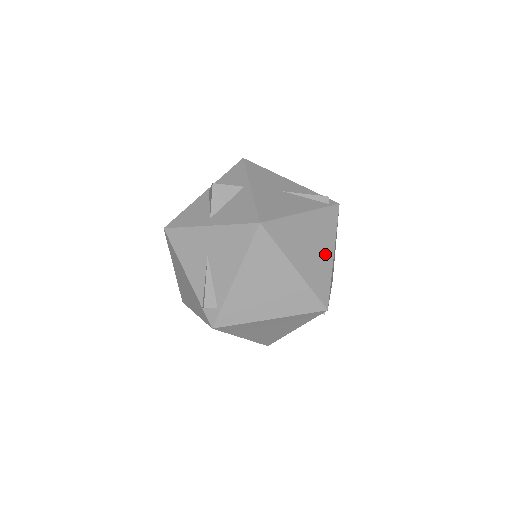
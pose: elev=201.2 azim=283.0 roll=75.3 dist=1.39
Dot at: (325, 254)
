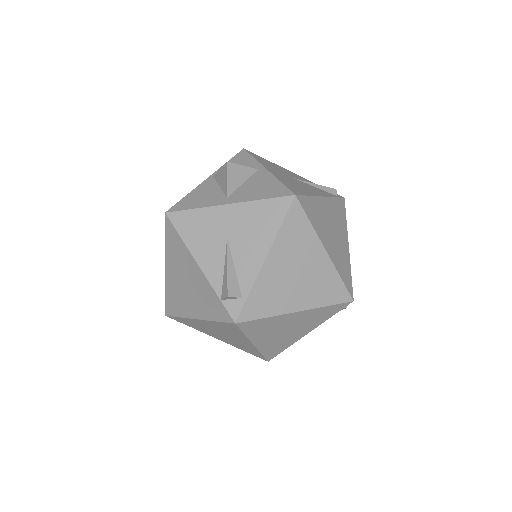
Dot at: (343, 243)
